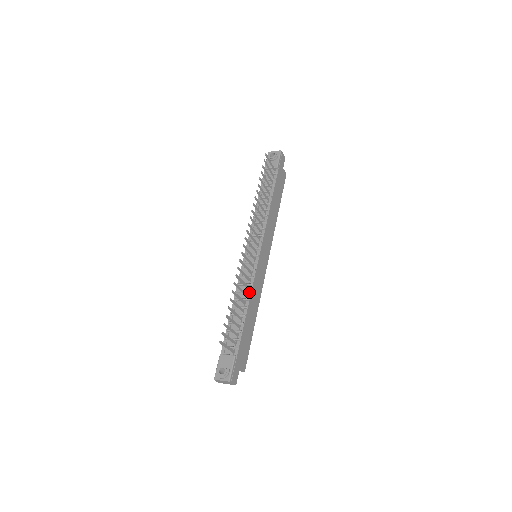
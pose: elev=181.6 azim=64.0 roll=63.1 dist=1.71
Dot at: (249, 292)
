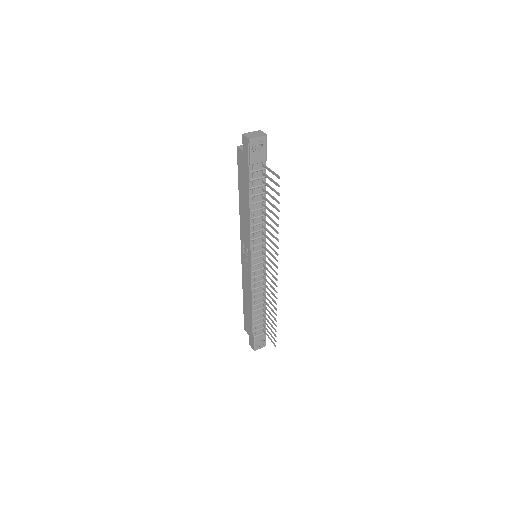
Dot at: occluded
